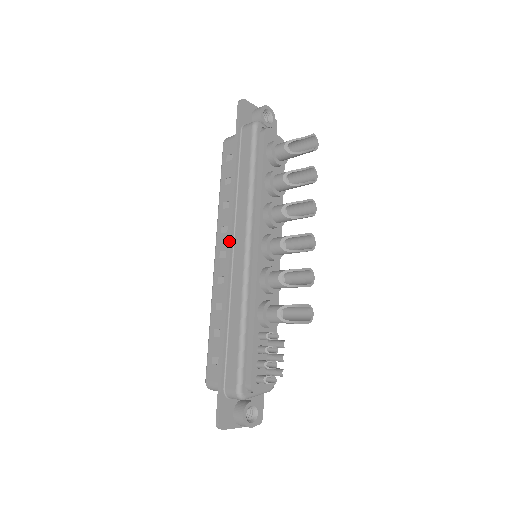
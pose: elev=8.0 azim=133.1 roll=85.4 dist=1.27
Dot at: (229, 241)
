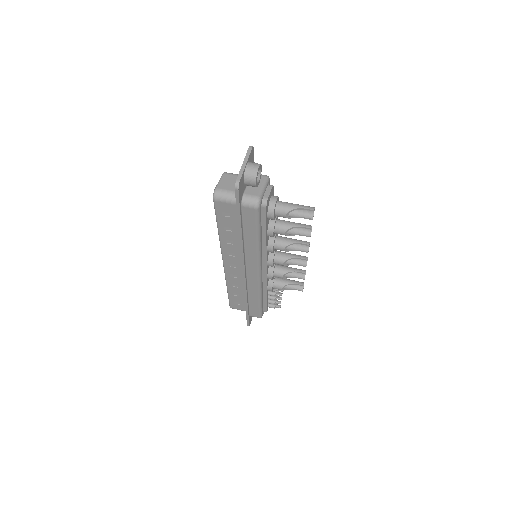
Dot at: (243, 270)
